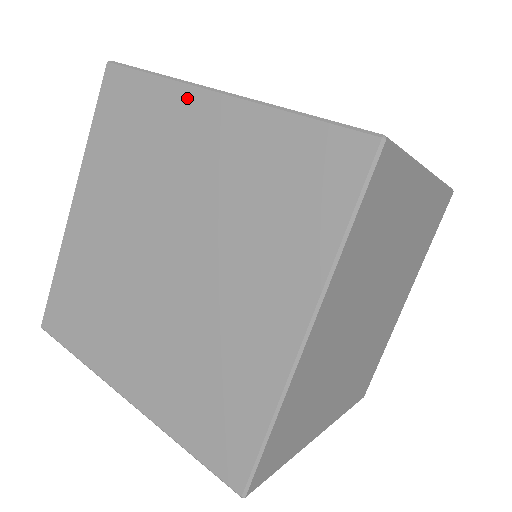
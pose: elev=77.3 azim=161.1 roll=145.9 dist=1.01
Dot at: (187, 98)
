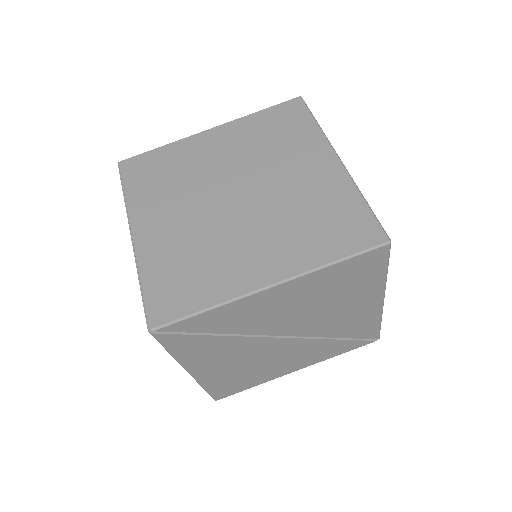
Dot at: (192, 140)
